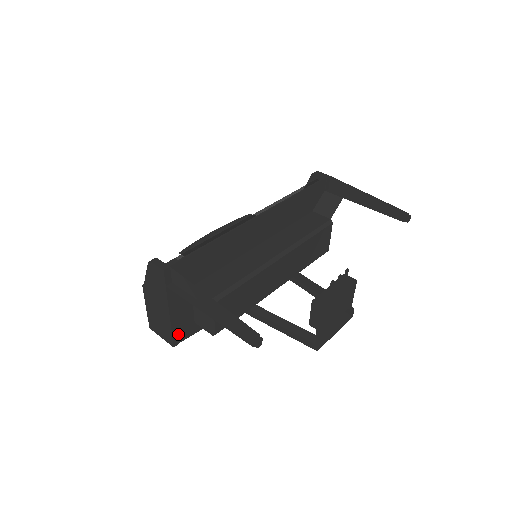
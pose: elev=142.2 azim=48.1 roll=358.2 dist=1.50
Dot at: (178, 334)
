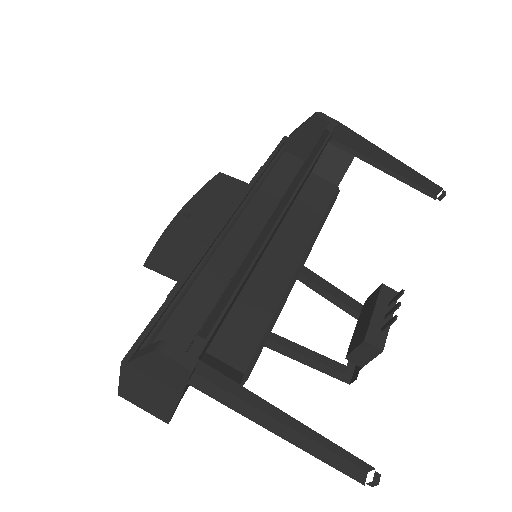
Dot at: occluded
